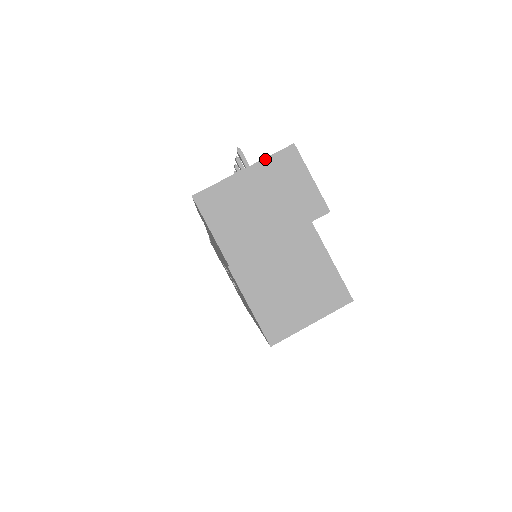
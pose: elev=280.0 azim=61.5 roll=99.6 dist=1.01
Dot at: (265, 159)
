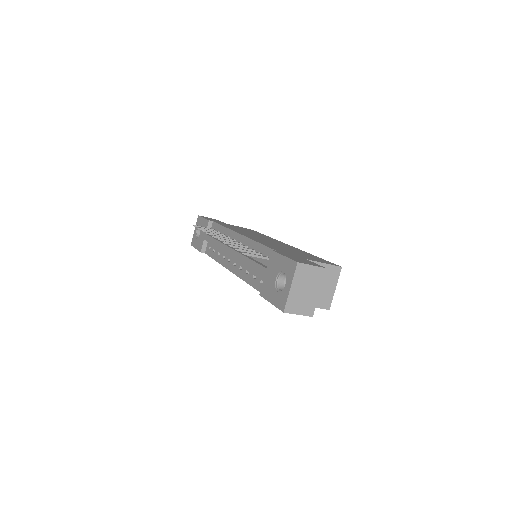
Dot at: (294, 277)
